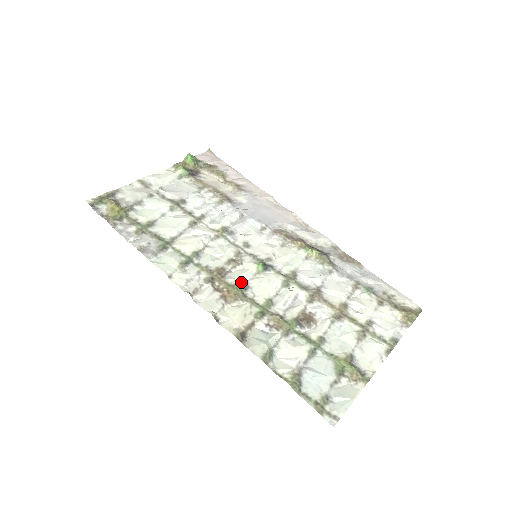
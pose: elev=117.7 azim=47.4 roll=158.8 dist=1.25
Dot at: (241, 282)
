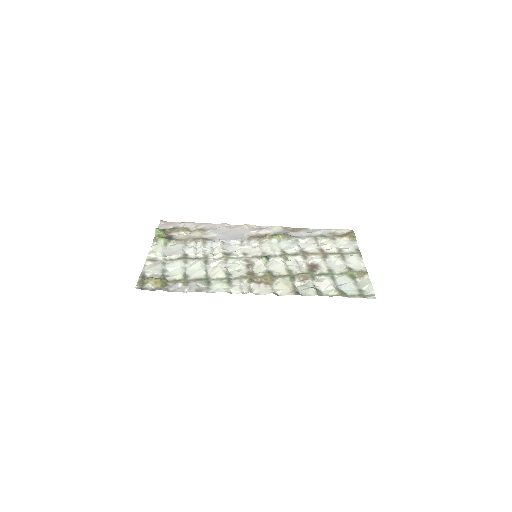
Dot at: (266, 272)
